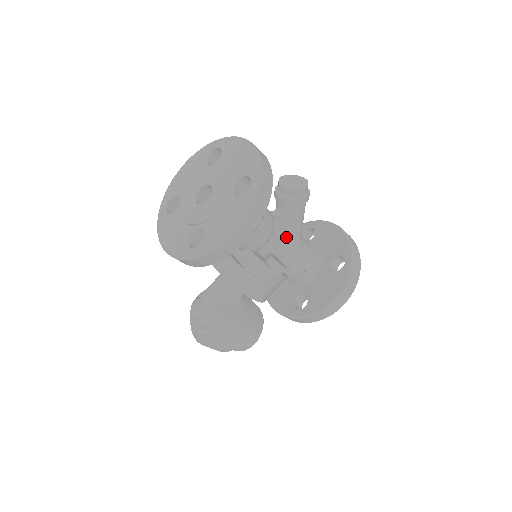
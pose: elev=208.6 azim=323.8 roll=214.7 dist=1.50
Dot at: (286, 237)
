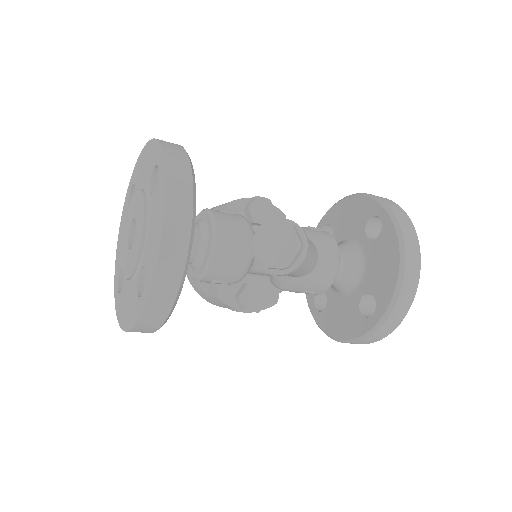
Dot at: occluded
